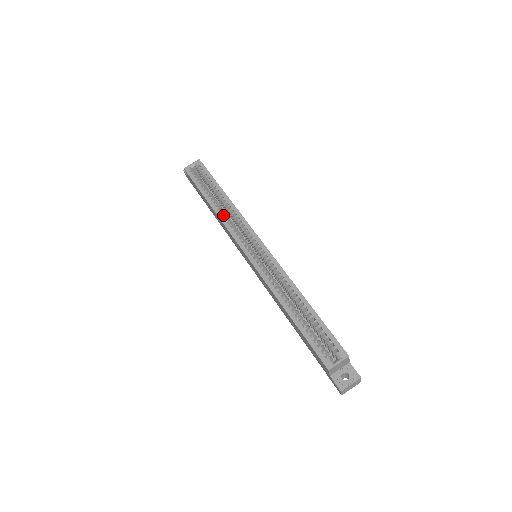
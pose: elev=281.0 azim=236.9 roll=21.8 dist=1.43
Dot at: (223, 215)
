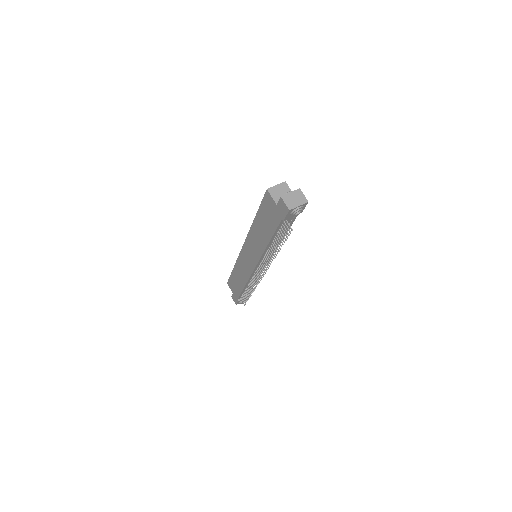
Dot at: occluded
